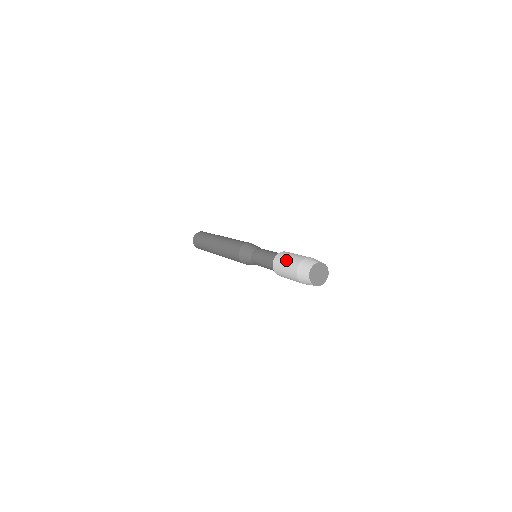
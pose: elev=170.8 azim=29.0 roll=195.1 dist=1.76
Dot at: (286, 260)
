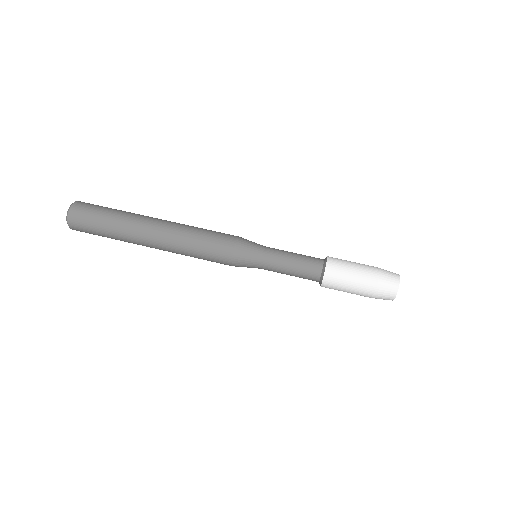
Dot at: (348, 288)
